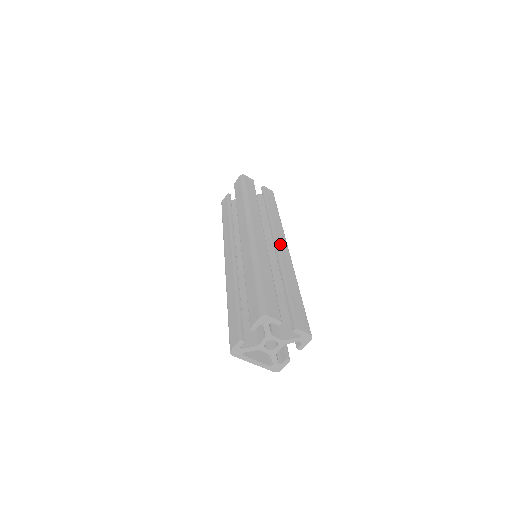
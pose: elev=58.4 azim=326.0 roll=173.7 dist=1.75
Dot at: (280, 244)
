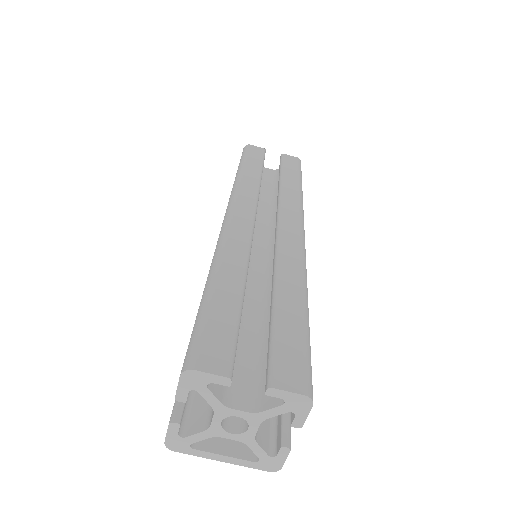
Dot at: (285, 228)
